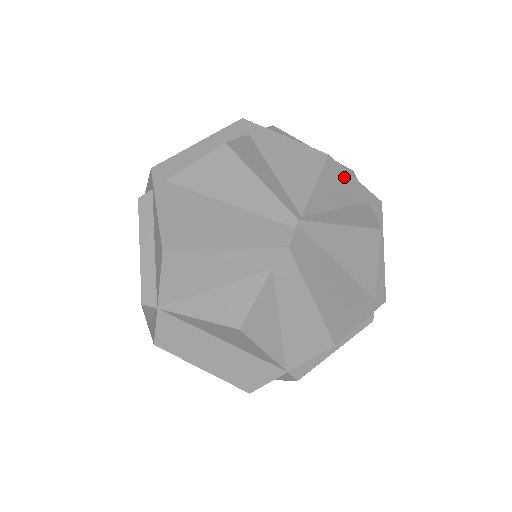
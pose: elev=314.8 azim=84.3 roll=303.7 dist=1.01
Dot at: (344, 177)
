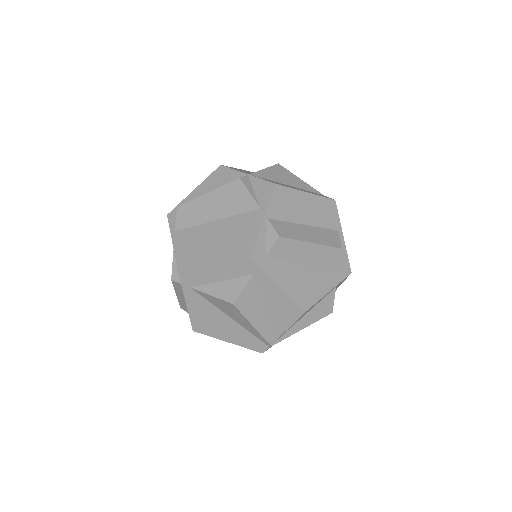
Dot at: (316, 303)
